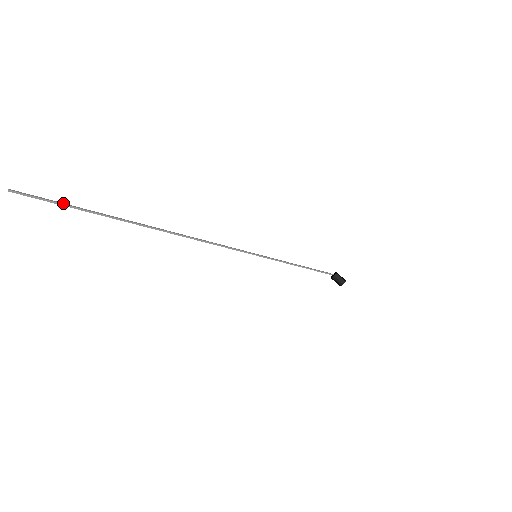
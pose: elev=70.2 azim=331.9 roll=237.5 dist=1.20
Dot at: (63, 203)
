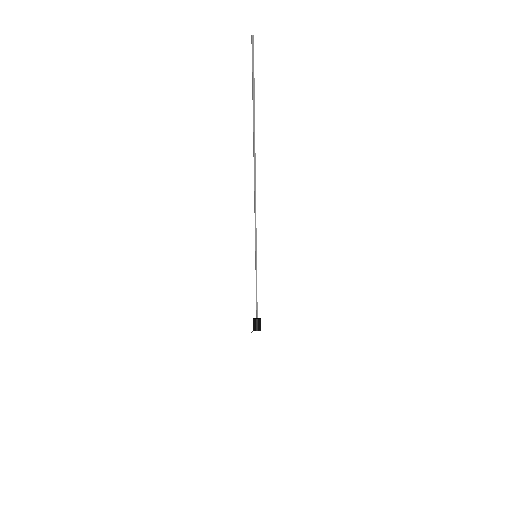
Dot at: (254, 85)
